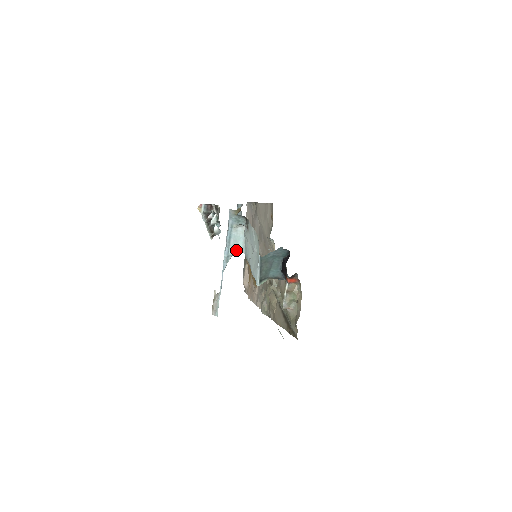
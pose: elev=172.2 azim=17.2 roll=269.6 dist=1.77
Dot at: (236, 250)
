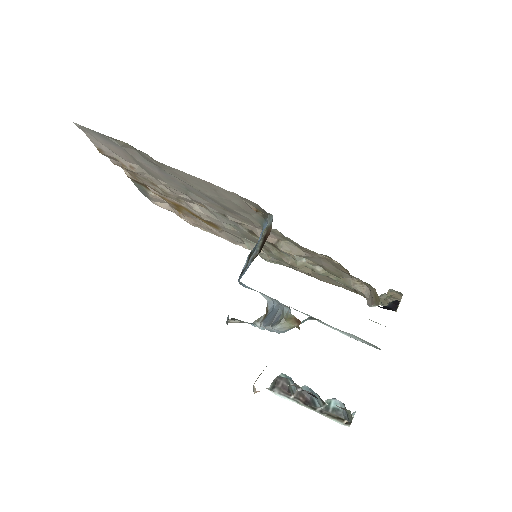
Dot at: occluded
